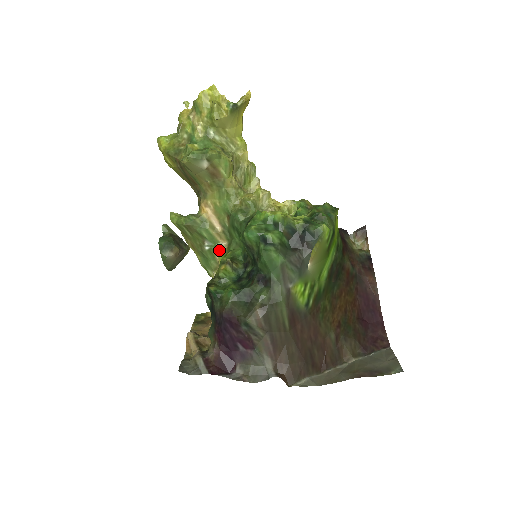
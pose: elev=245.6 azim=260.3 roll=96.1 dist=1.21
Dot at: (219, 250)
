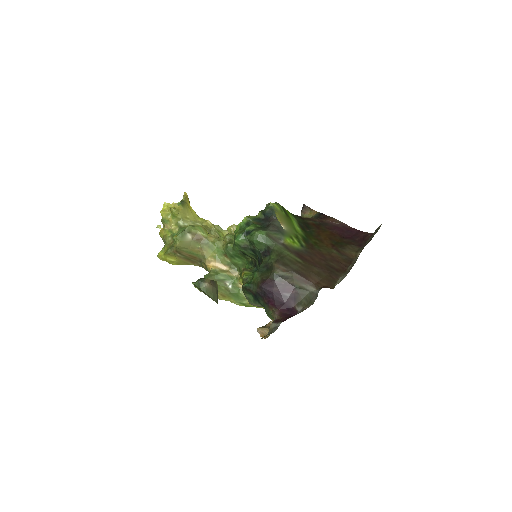
Dot at: (237, 280)
